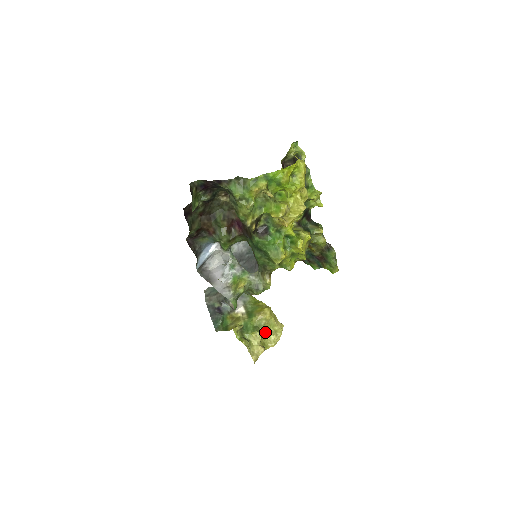
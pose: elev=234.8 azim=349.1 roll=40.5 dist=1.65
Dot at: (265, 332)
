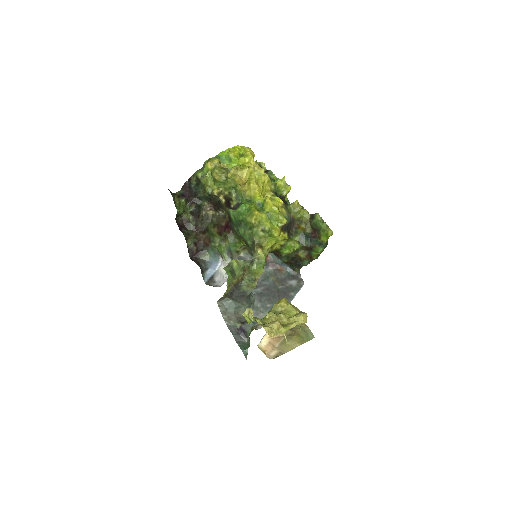
Dot at: (282, 316)
